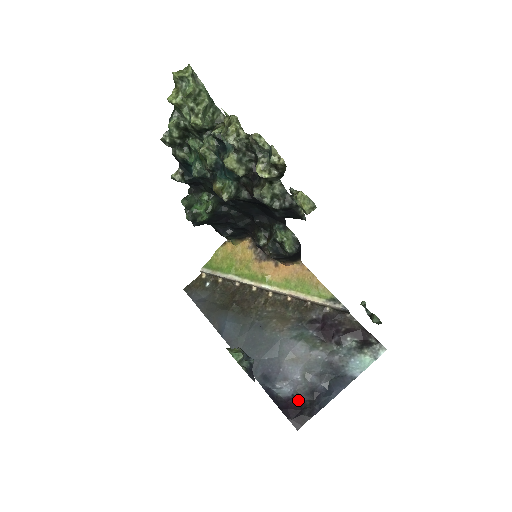
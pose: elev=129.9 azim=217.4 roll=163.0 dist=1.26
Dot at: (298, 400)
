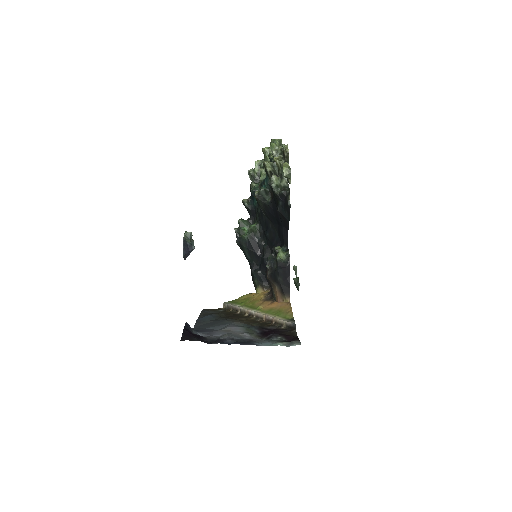
Dot at: (202, 337)
